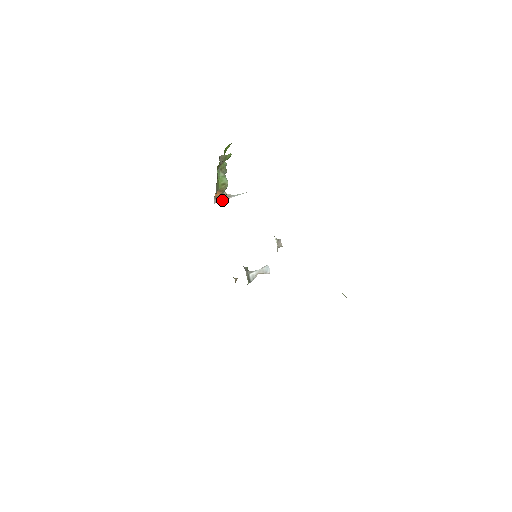
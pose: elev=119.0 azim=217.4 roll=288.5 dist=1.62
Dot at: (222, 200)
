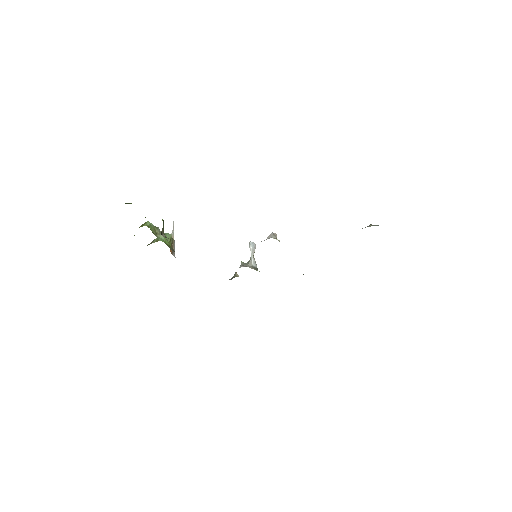
Dot at: (174, 247)
